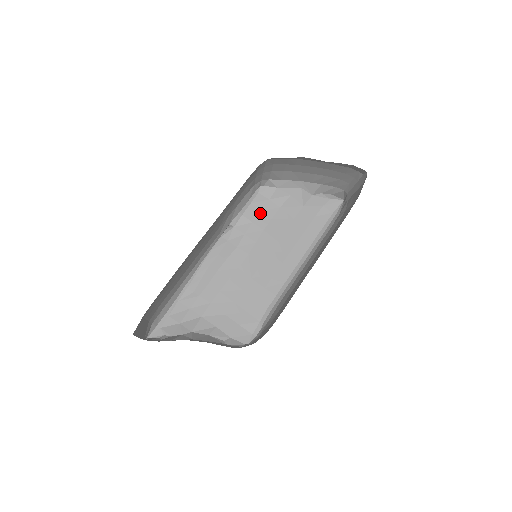
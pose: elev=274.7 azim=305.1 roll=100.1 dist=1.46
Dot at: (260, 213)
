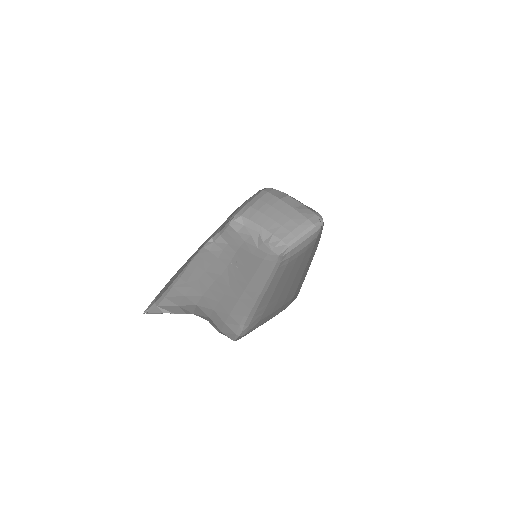
Dot at: (232, 239)
